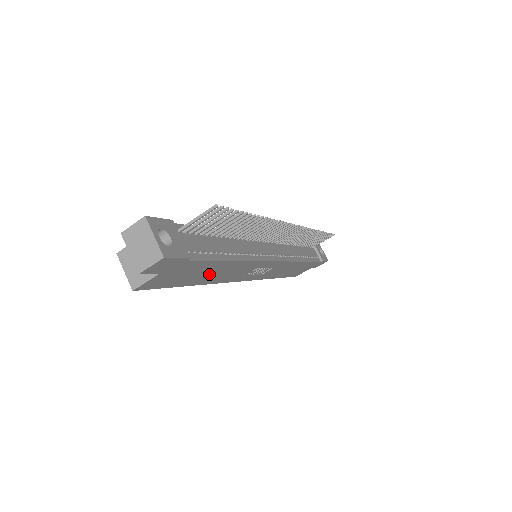
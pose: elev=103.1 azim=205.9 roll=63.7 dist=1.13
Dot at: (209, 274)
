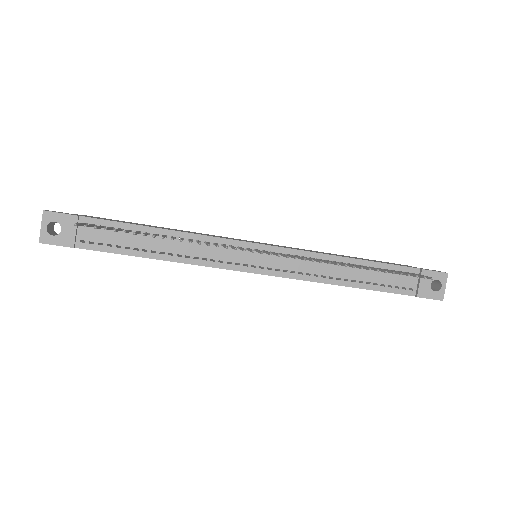
Dot at: occluded
